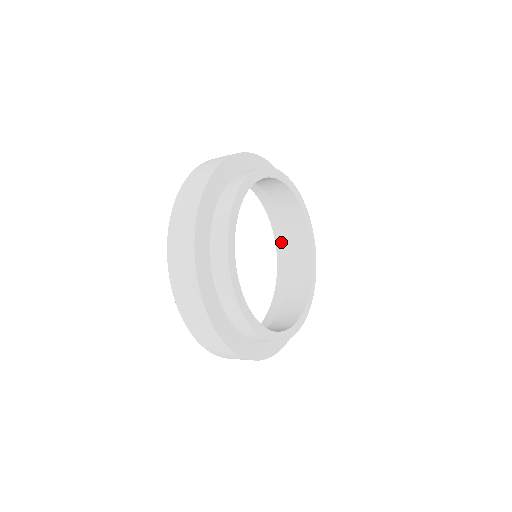
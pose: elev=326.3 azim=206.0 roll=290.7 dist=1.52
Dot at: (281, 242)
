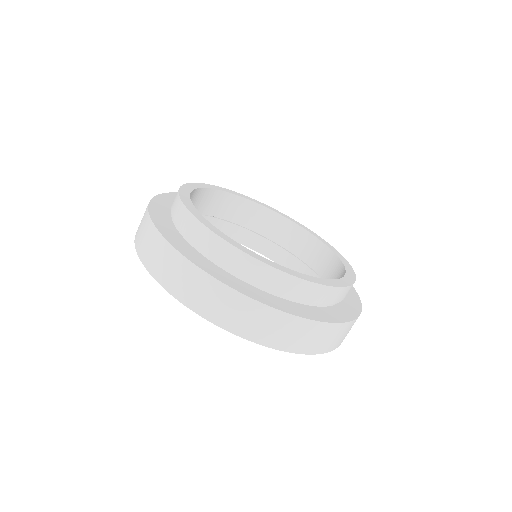
Dot at: occluded
